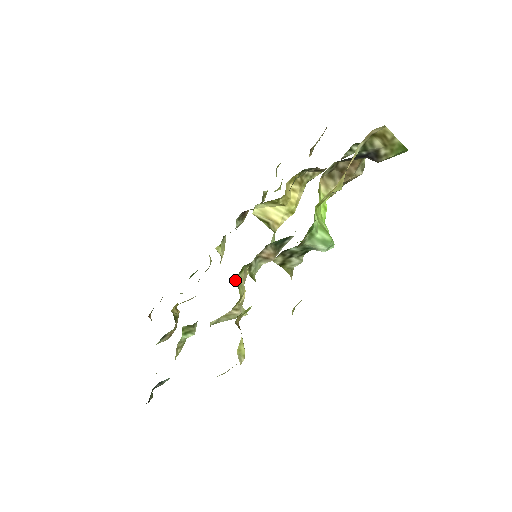
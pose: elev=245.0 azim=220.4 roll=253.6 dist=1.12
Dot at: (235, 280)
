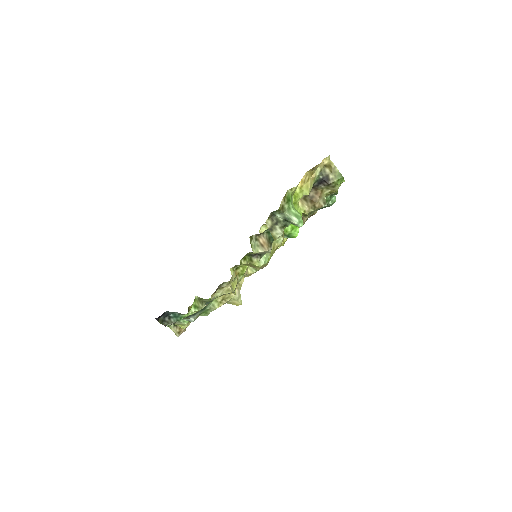
Dot at: (240, 261)
